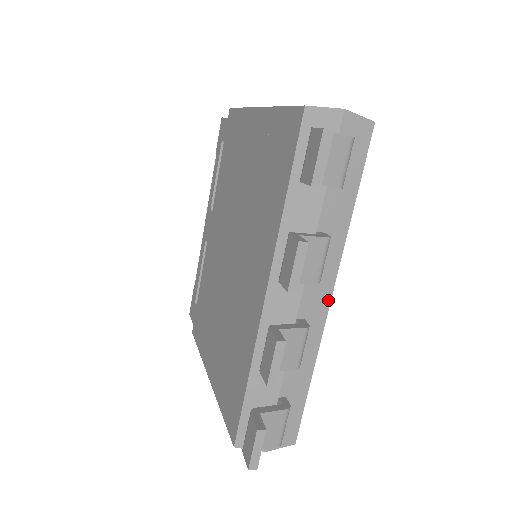
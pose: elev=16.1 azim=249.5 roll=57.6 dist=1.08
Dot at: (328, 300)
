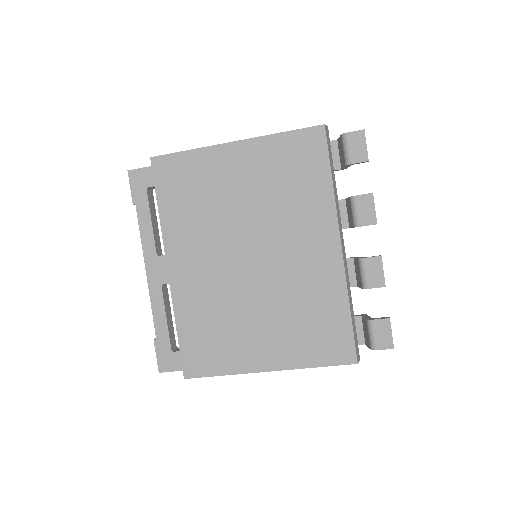
Dot at: occluded
